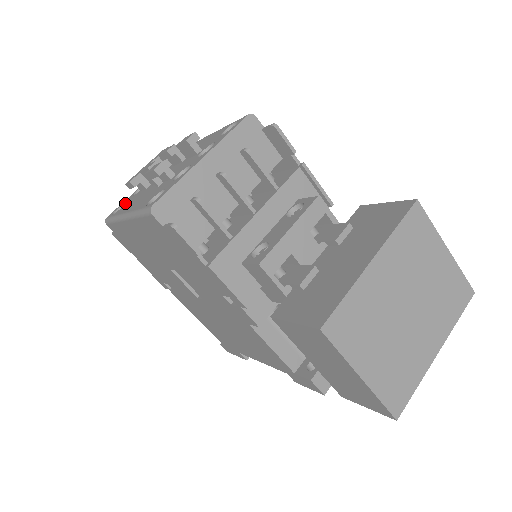
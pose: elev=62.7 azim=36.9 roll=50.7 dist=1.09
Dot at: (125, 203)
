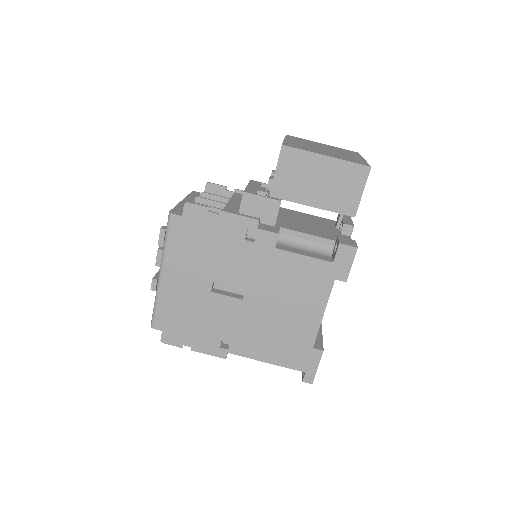
Dot at: occluded
